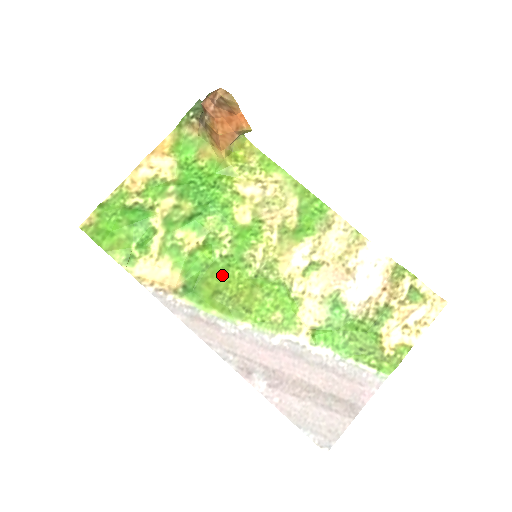
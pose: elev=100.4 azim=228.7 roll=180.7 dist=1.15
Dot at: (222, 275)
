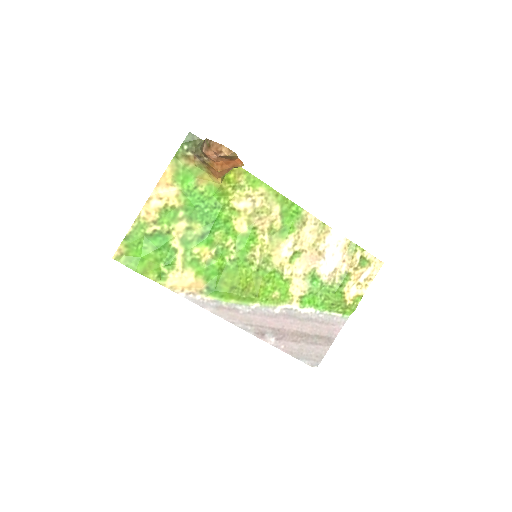
Dot at: (234, 275)
